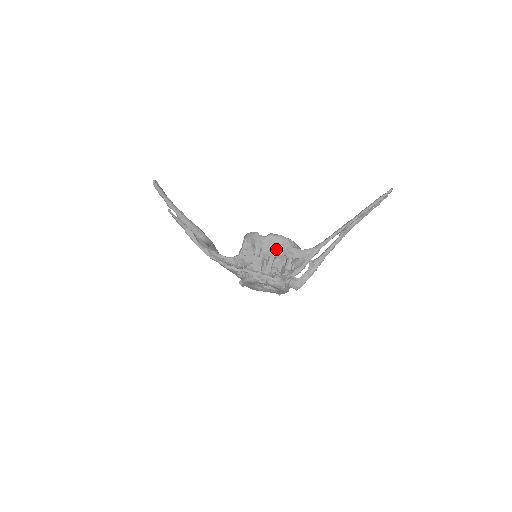
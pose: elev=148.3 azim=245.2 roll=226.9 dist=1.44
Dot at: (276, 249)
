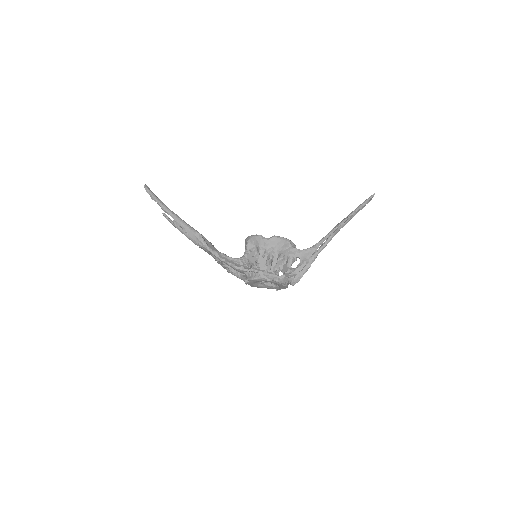
Dot at: (279, 250)
